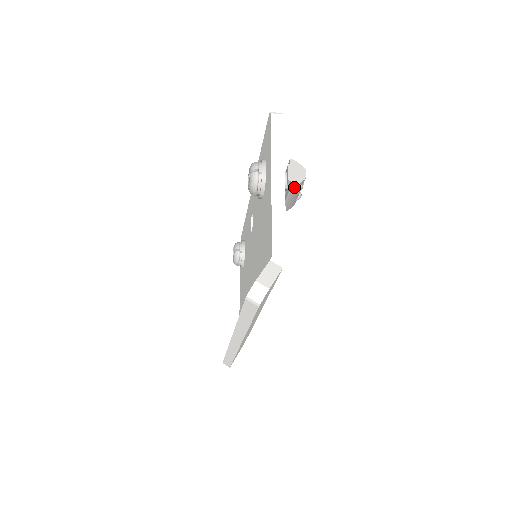
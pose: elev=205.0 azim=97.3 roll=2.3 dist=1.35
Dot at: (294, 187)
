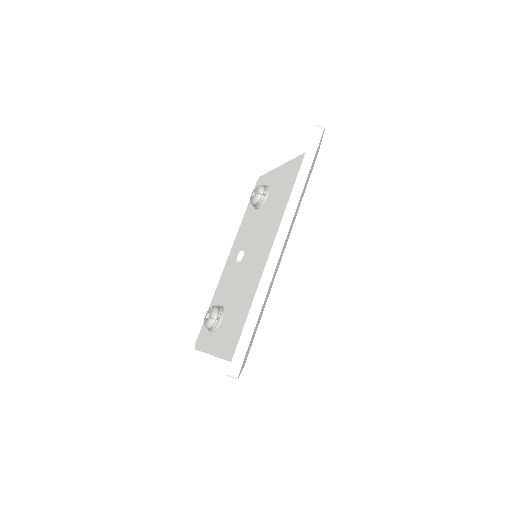
Dot at: occluded
